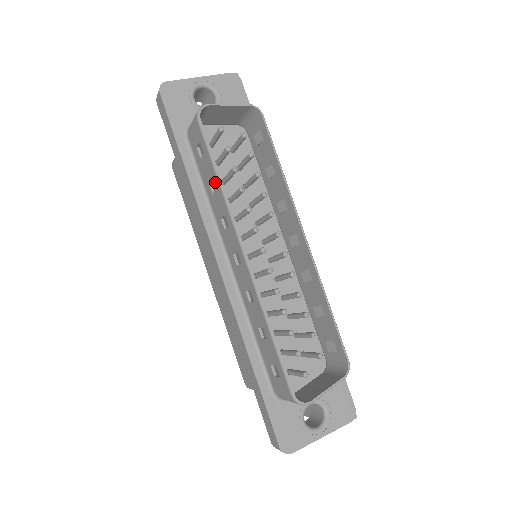
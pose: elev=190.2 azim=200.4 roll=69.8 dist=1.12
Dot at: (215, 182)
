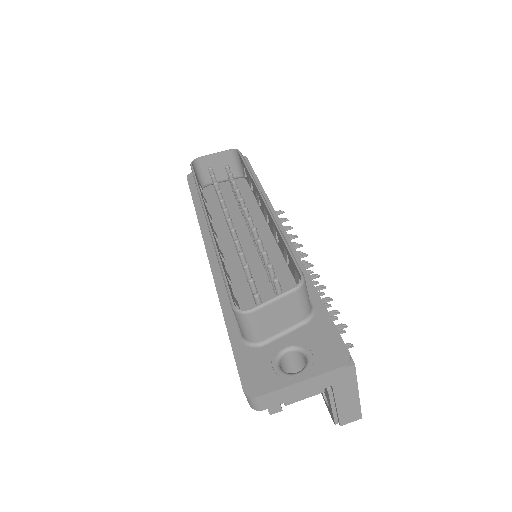
Dot at: occluded
